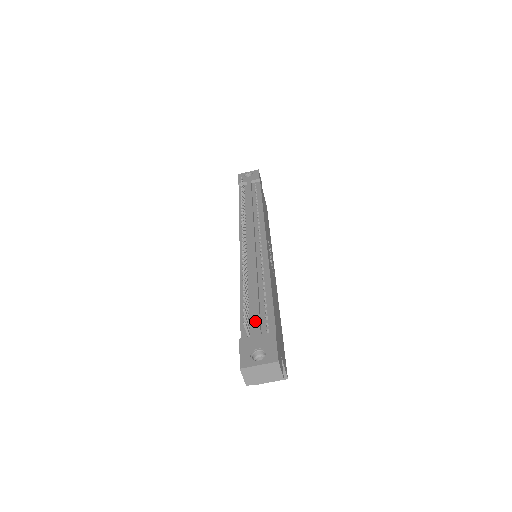
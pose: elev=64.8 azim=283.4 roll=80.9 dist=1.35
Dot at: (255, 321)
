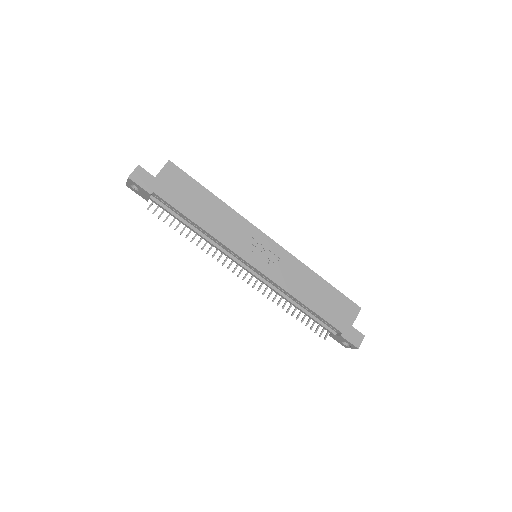
Dot at: (324, 329)
